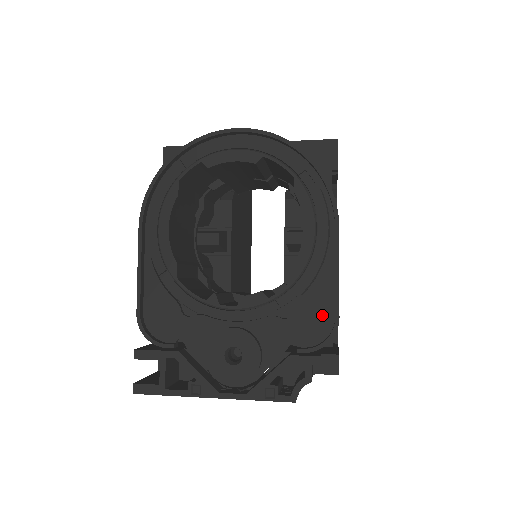
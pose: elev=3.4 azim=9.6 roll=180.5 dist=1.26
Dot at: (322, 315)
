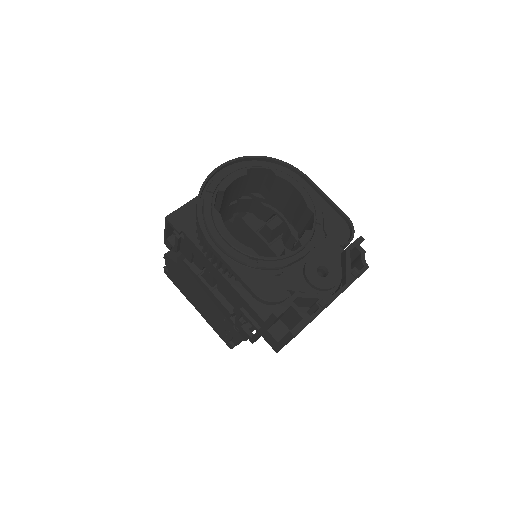
Dot at: (338, 223)
